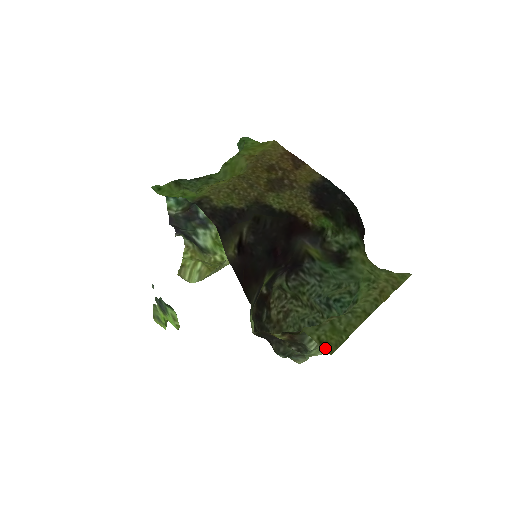
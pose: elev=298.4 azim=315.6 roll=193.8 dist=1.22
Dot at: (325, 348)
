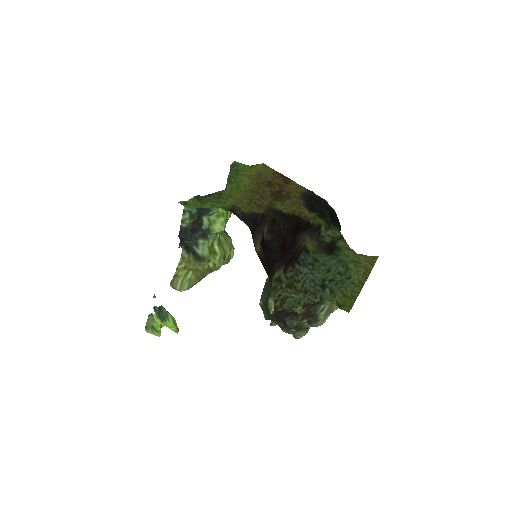
Dot at: (343, 309)
